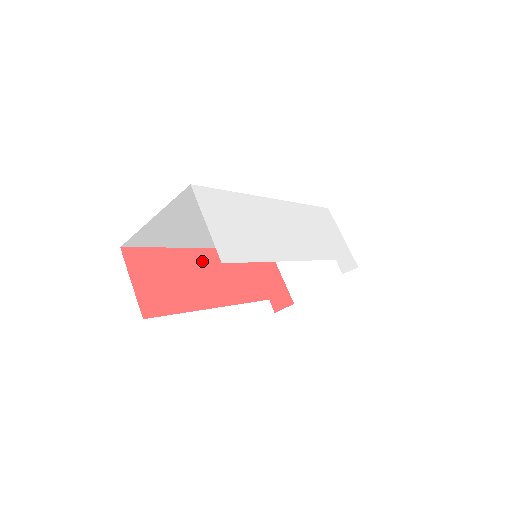
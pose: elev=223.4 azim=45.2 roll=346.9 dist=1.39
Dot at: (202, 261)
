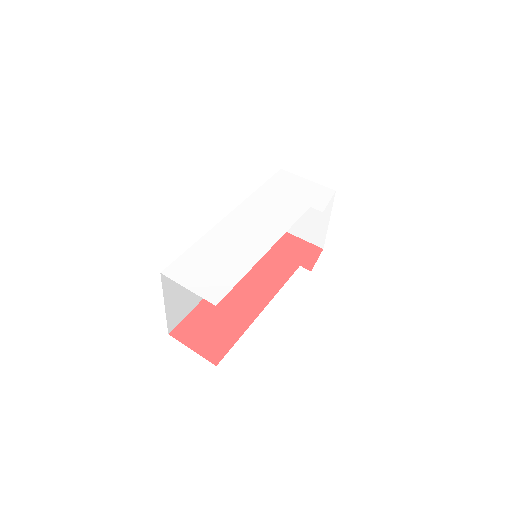
Dot at: occluded
